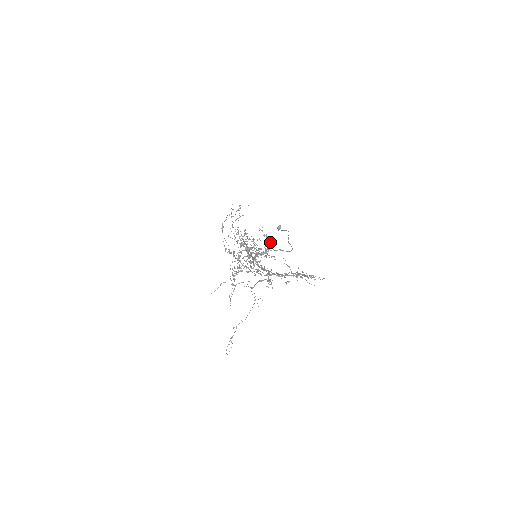
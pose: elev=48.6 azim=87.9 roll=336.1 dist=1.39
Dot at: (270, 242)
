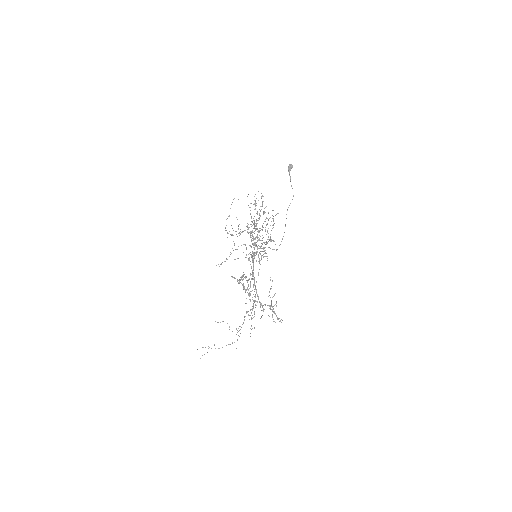
Dot at: occluded
